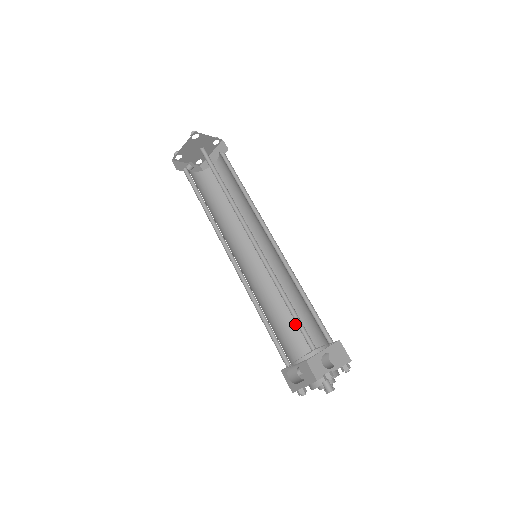
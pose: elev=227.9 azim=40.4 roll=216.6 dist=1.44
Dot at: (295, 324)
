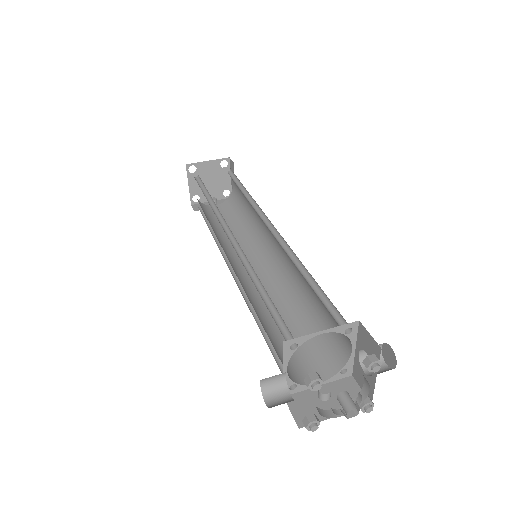
Dot at: (320, 324)
